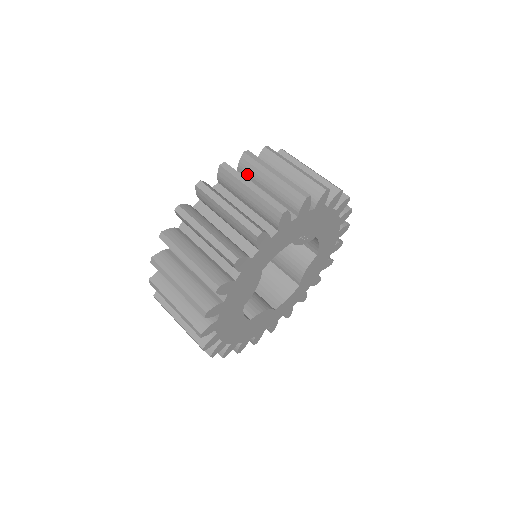
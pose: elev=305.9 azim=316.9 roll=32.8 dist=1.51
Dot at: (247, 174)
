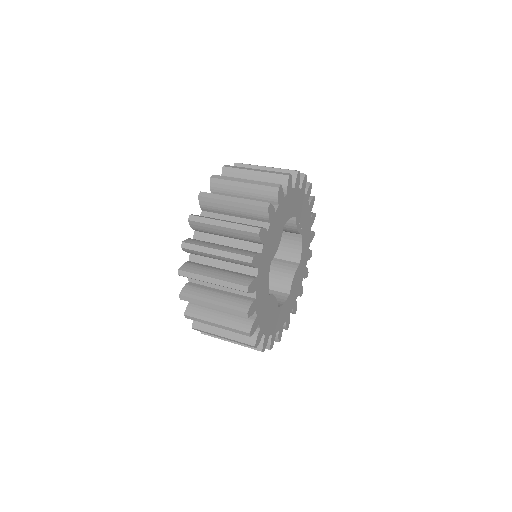
Dot at: occluded
